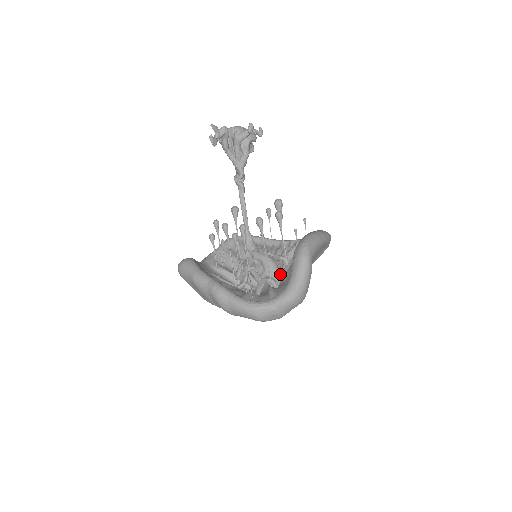
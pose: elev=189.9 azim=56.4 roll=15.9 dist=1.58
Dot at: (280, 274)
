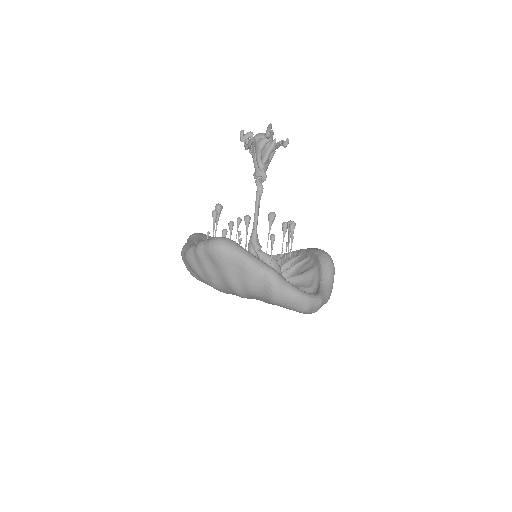
Dot at: occluded
